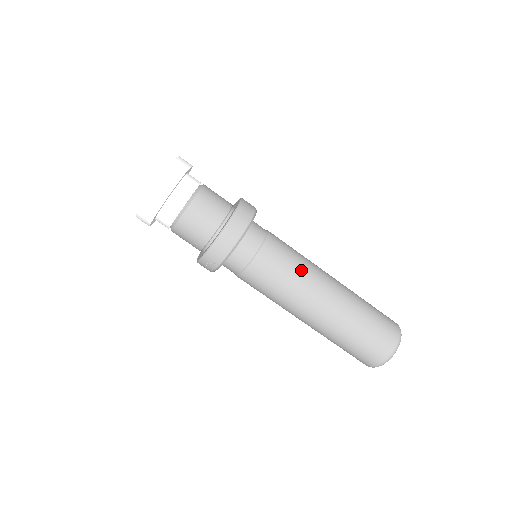
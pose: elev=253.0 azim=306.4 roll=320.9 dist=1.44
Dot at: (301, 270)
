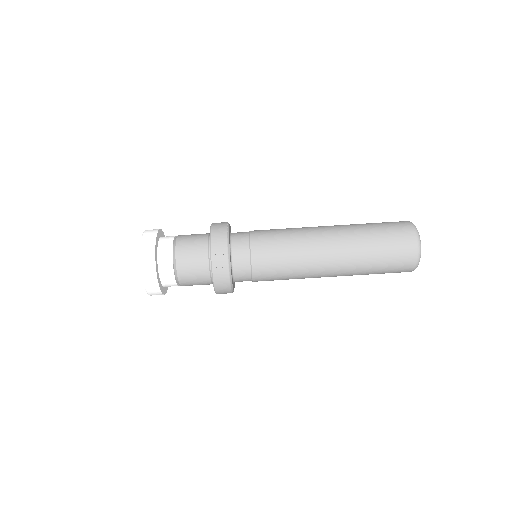
Dot at: (291, 228)
